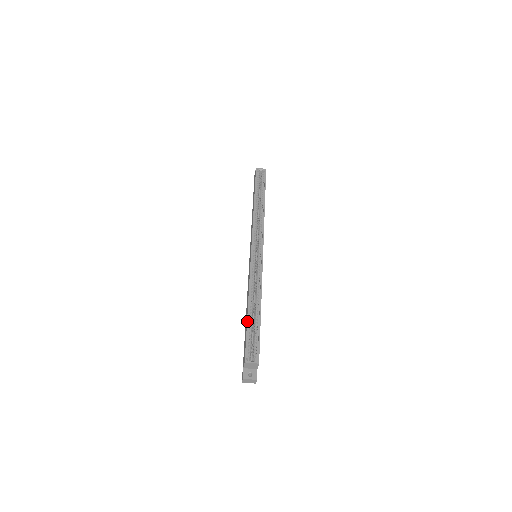
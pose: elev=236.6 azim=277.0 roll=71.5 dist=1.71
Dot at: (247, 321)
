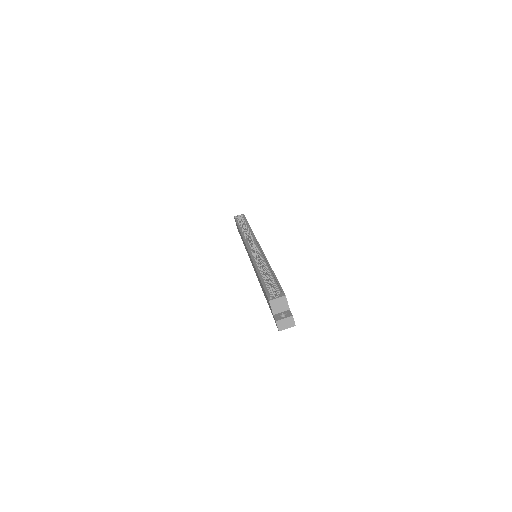
Dot at: (260, 279)
